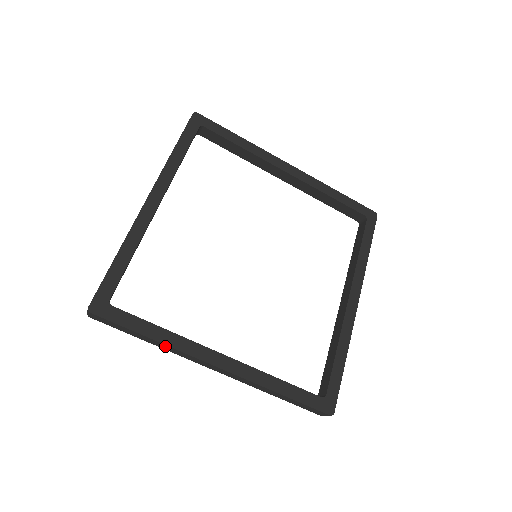
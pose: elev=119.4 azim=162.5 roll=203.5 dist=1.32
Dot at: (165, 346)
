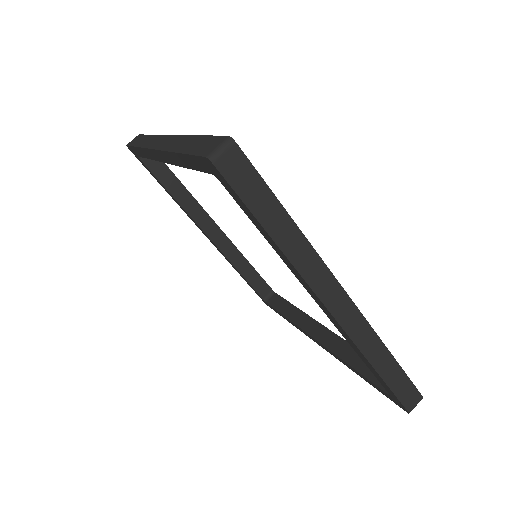
Dot at: (300, 244)
